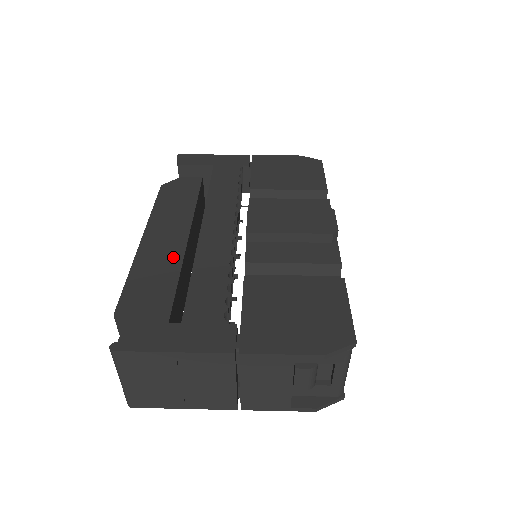
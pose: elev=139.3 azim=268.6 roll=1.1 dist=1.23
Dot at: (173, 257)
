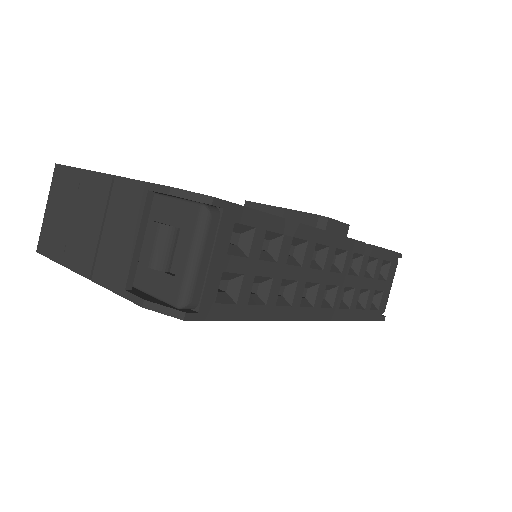
Dot at: occluded
